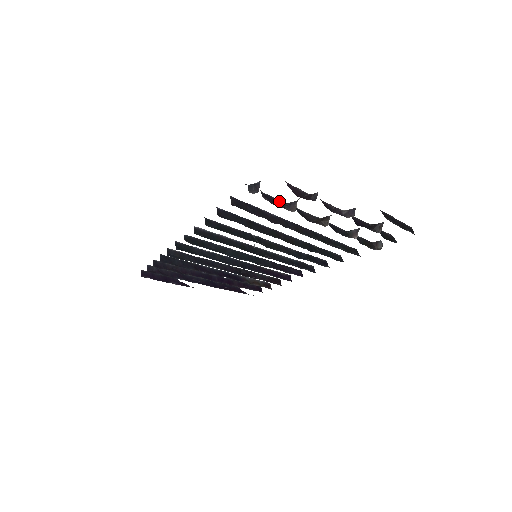
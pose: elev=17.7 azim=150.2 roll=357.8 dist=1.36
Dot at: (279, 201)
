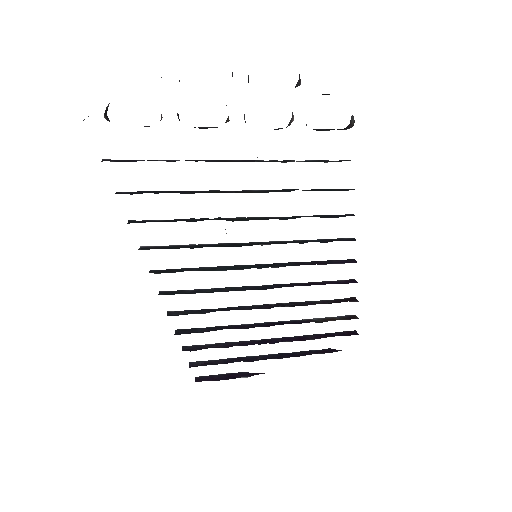
Dot at: occluded
